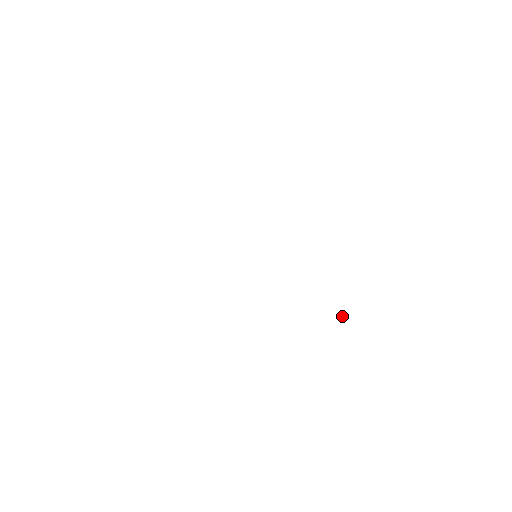
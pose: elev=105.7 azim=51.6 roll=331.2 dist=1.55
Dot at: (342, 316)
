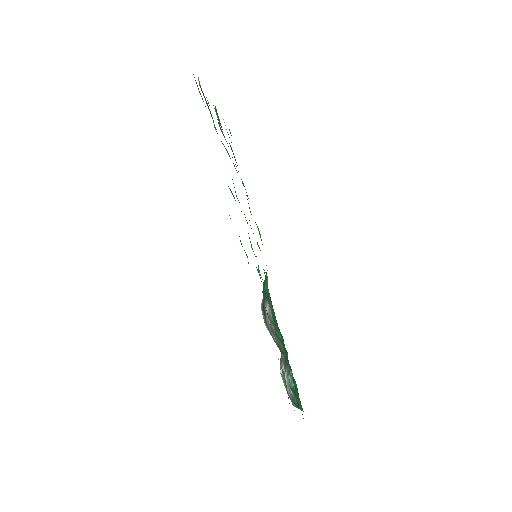
Dot at: (293, 385)
